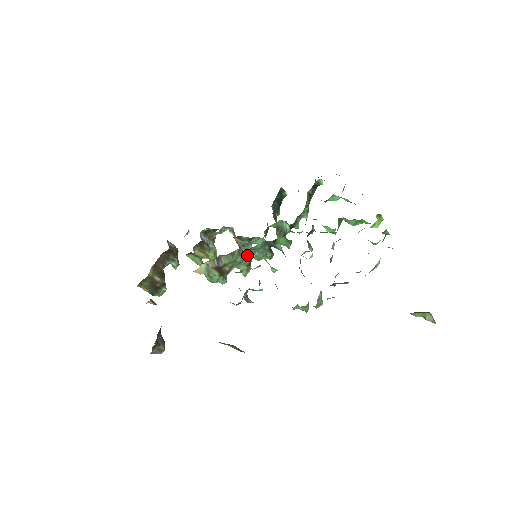
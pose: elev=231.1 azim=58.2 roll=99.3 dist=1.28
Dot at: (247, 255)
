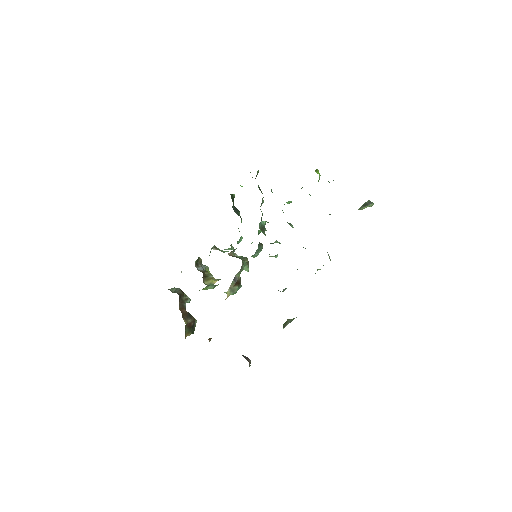
Dot at: (238, 256)
